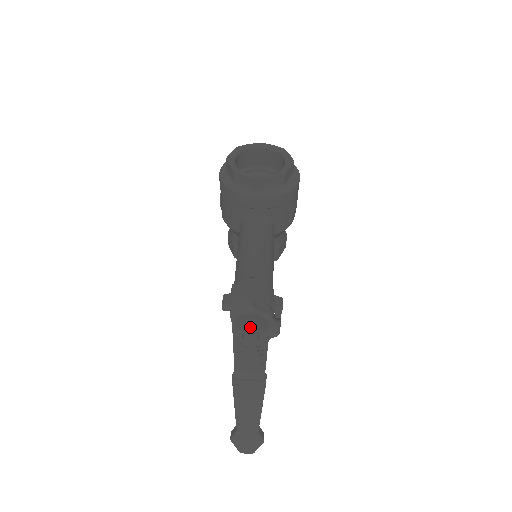
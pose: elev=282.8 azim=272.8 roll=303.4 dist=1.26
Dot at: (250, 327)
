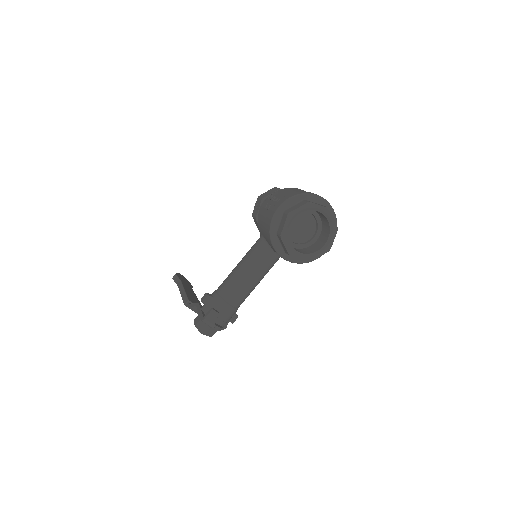
Dot at: occluded
